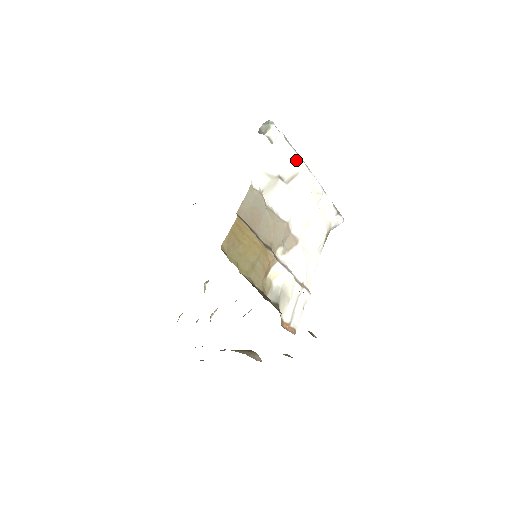
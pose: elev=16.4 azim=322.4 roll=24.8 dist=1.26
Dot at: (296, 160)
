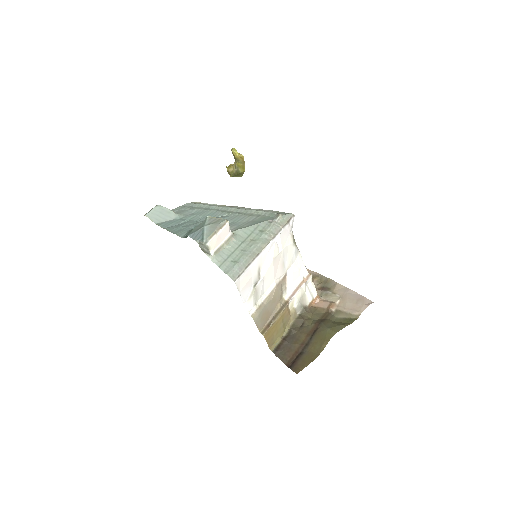
Dot at: (252, 268)
